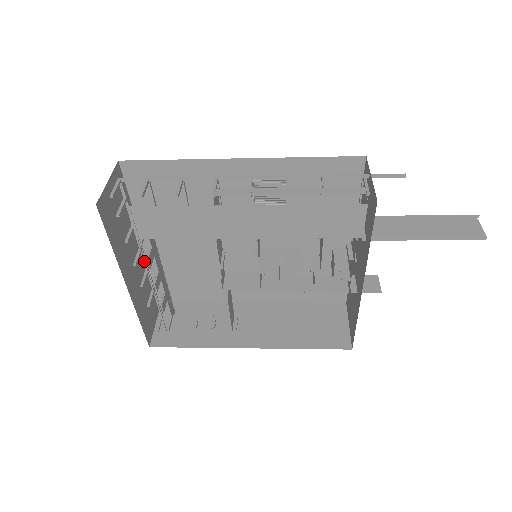
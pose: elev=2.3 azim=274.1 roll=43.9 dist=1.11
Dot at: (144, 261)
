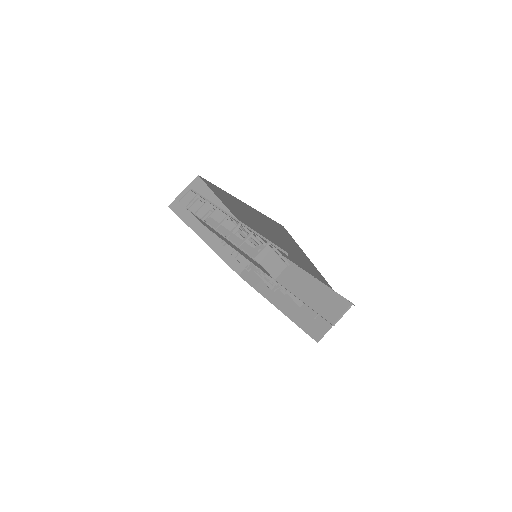
Dot at: occluded
